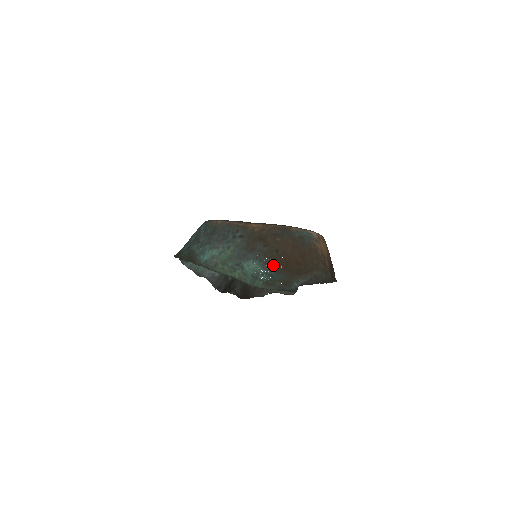
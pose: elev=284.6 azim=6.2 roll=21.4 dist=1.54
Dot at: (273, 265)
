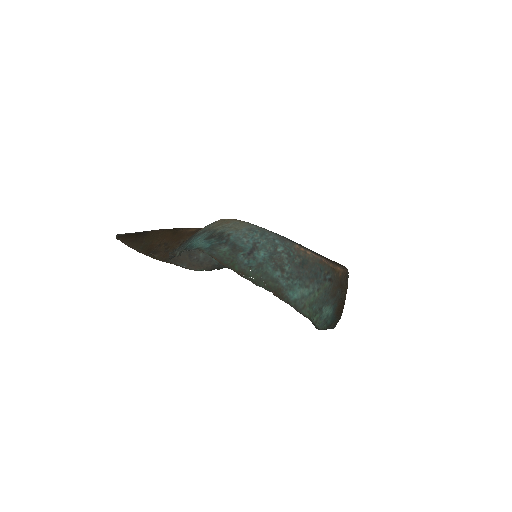
Dot at: (338, 310)
